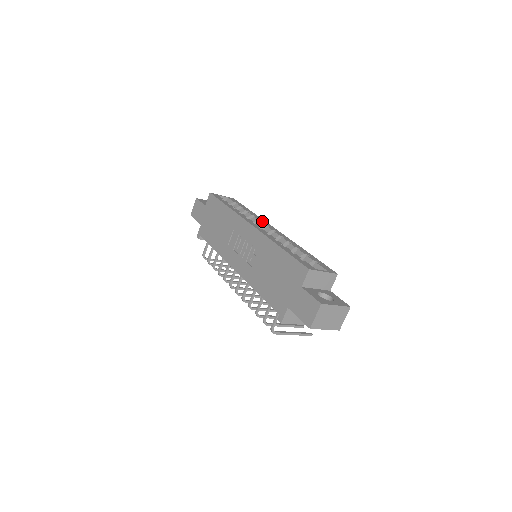
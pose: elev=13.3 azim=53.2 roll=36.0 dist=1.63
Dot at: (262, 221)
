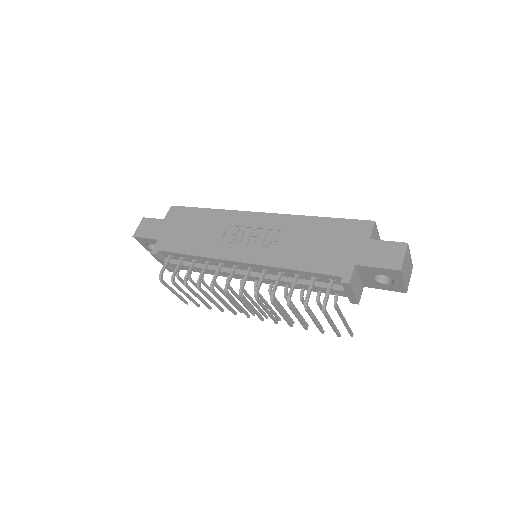
Dot at: occluded
